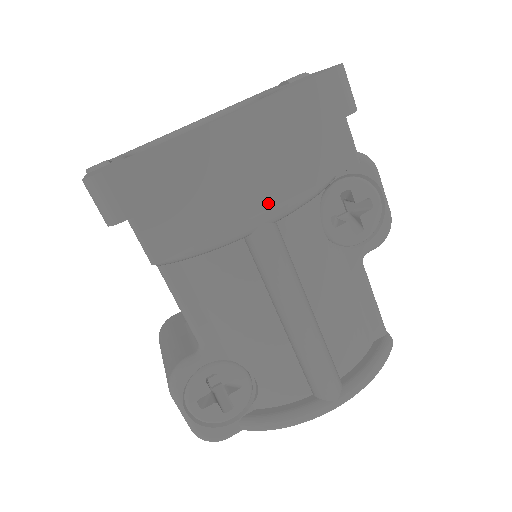
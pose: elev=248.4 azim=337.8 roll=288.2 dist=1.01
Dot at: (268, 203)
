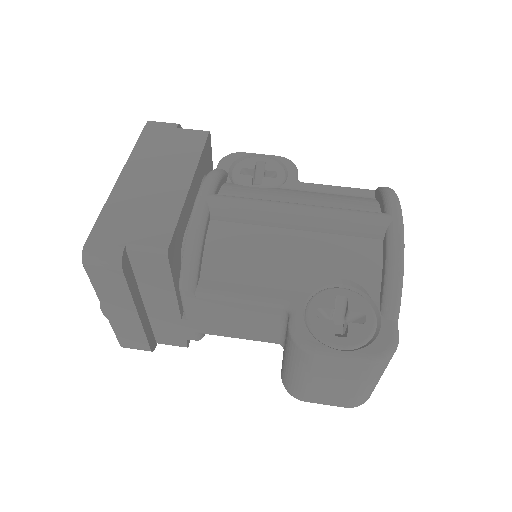
Dot at: (189, 178)
